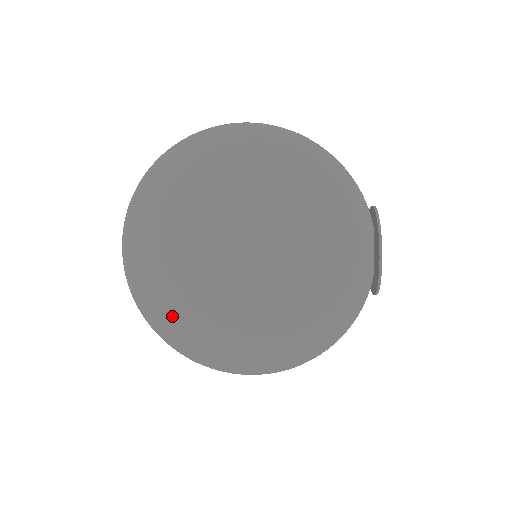
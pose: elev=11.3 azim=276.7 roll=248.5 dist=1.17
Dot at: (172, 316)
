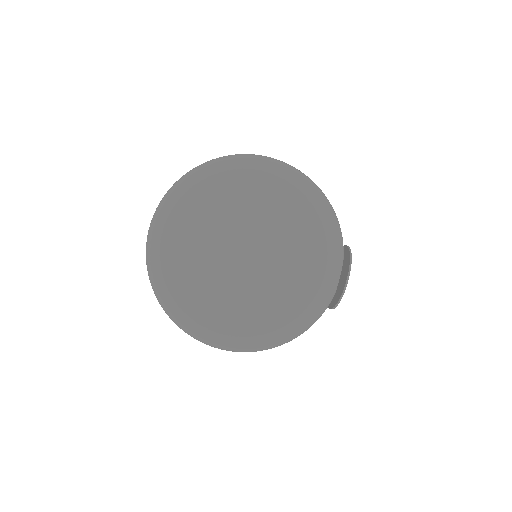
Dot at: (177, 284)
